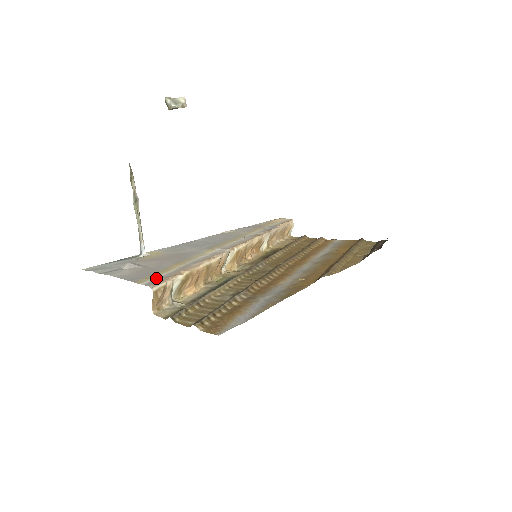
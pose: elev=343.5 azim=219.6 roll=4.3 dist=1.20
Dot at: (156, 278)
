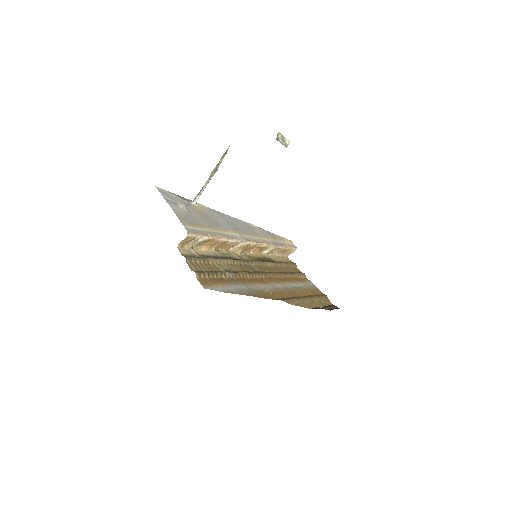
Dot at: (194, 228)
